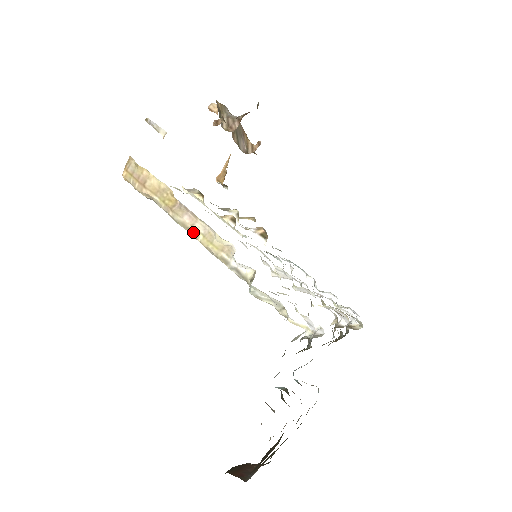
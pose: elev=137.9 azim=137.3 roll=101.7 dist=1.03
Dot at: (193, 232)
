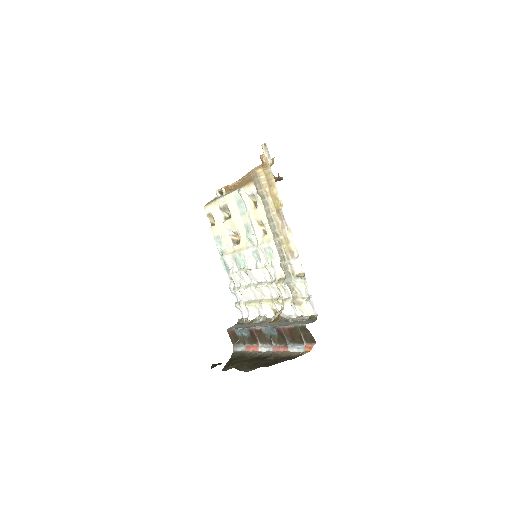
Dot at: (281, 231)
